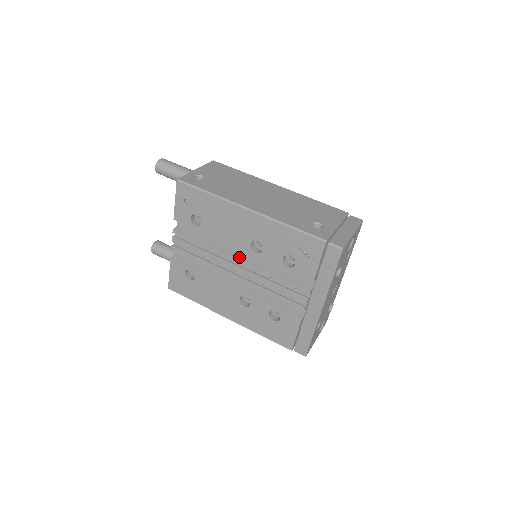
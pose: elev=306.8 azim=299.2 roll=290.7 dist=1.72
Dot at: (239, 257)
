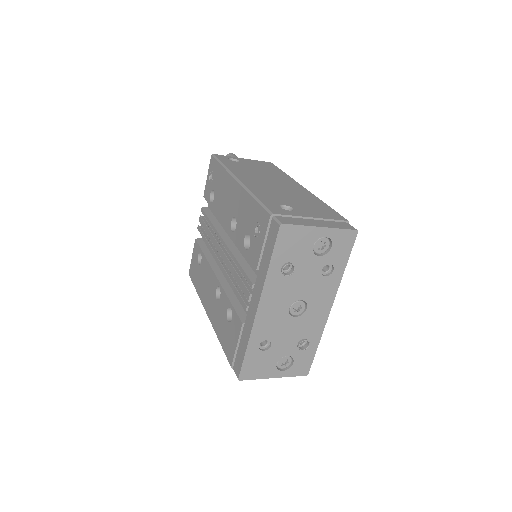
Dot at: (226, 239)
